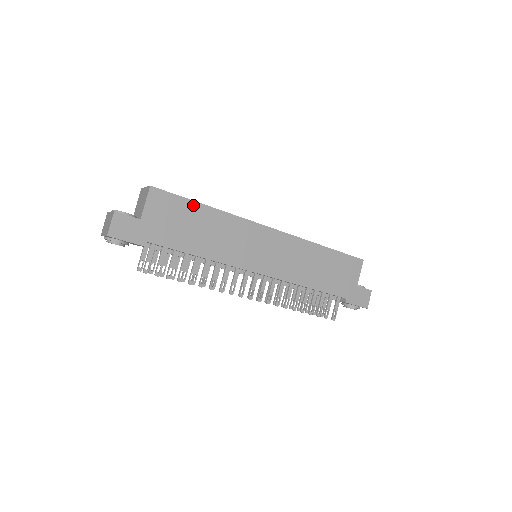
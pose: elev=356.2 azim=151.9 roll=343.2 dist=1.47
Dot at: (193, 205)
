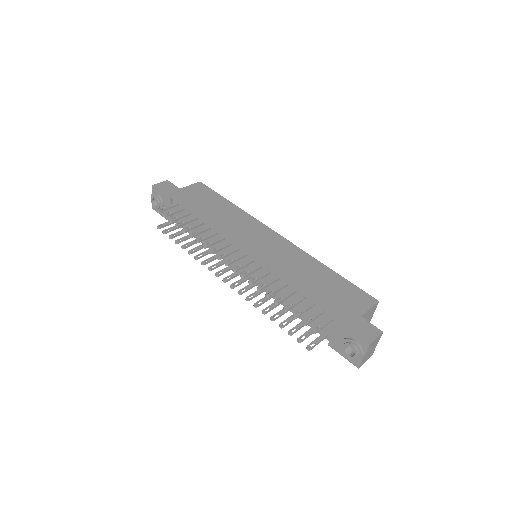
Dot at: (221, 198)
